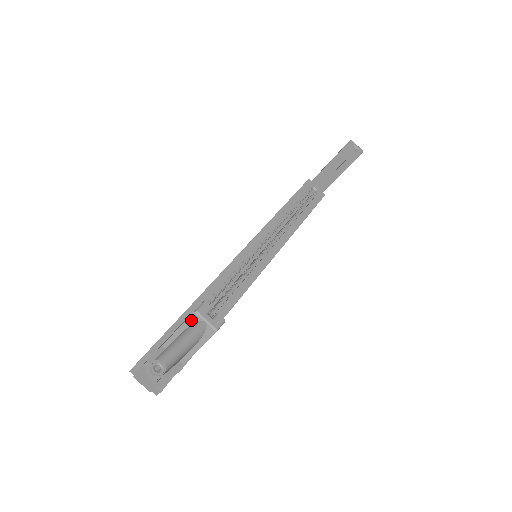
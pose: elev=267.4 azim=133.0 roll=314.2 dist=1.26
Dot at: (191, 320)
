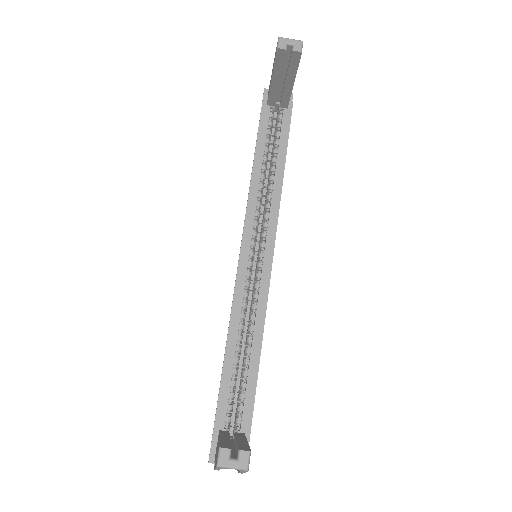
Dot at: (219, 468)
